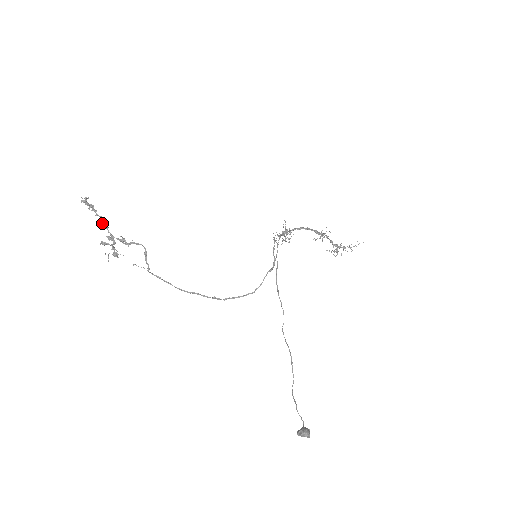
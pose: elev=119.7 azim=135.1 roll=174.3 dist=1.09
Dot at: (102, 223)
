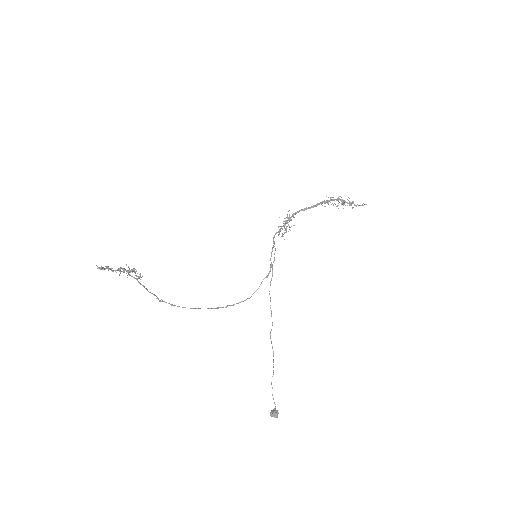
Dot at: (119, 271)
